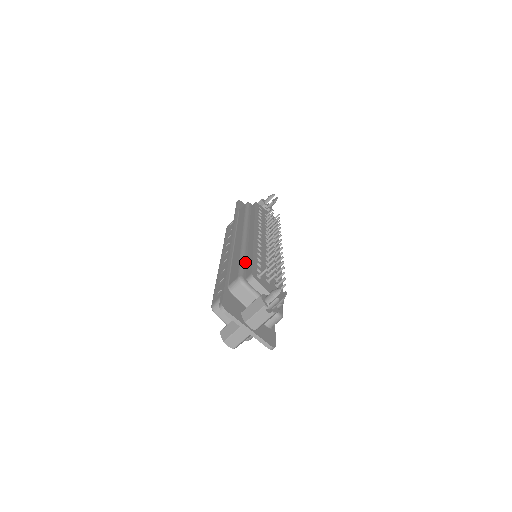
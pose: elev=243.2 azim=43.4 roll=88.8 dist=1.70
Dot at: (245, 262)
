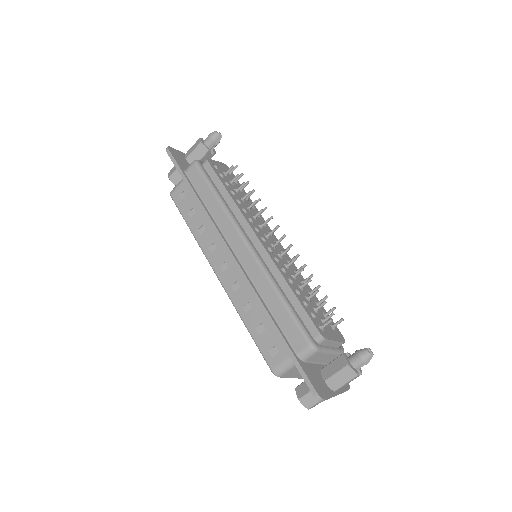
Dot at: (293, 309)
